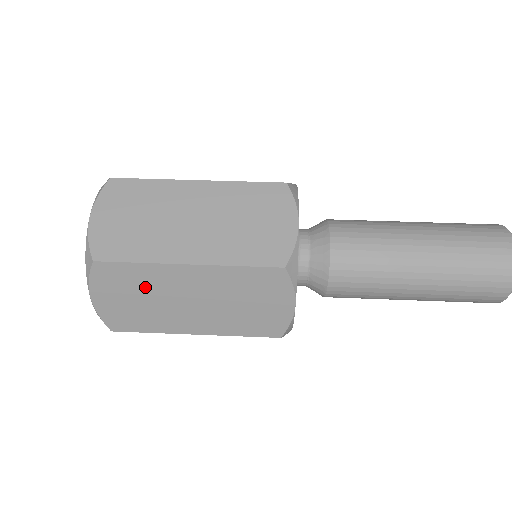
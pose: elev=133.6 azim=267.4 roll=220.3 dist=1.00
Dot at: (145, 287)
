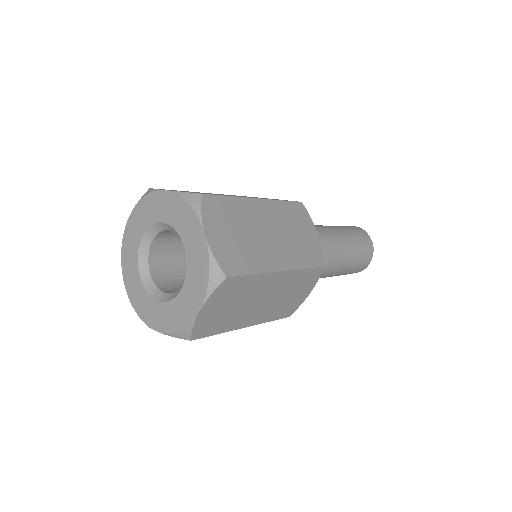
Dot at: (239, 220)
